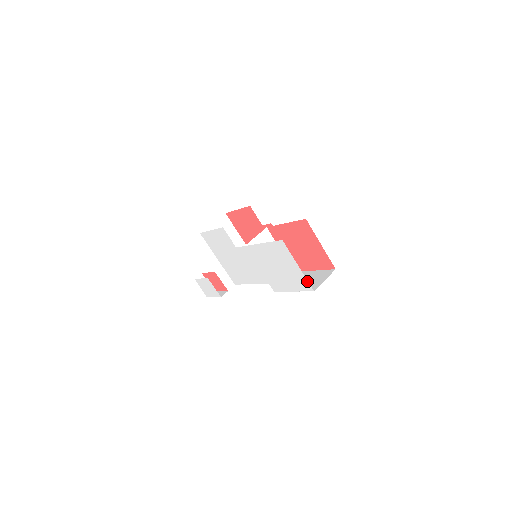
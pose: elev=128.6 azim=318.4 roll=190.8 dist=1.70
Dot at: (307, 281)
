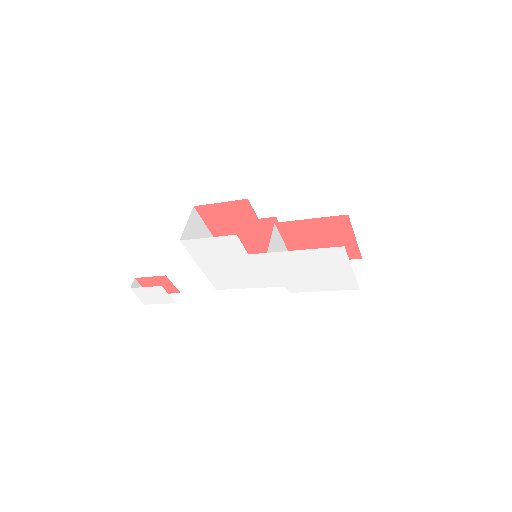
Dot at: (356, 281)
